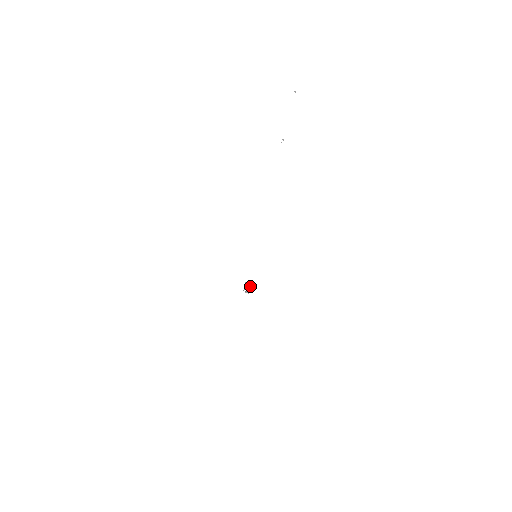
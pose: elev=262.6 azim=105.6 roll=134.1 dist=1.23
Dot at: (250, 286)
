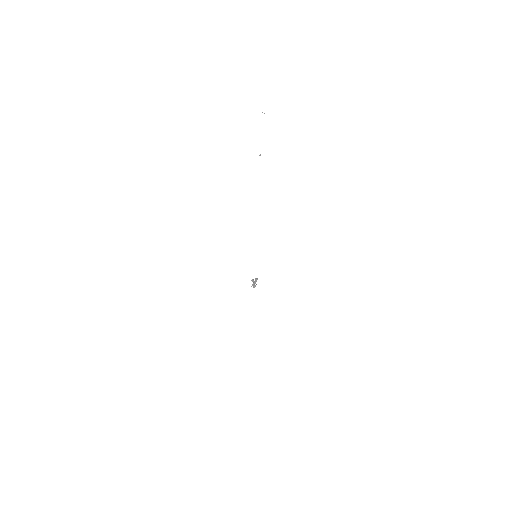
Dot at: (256, 281)
